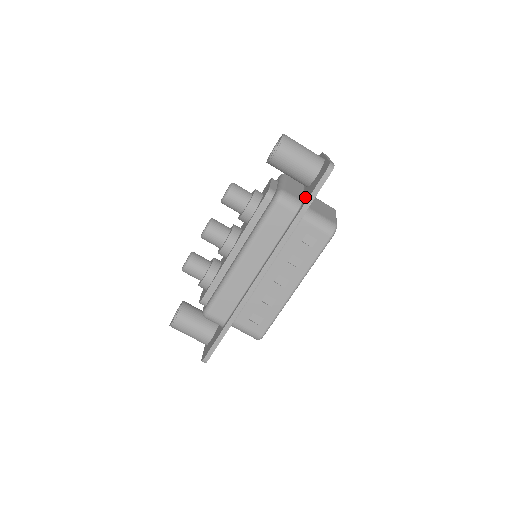
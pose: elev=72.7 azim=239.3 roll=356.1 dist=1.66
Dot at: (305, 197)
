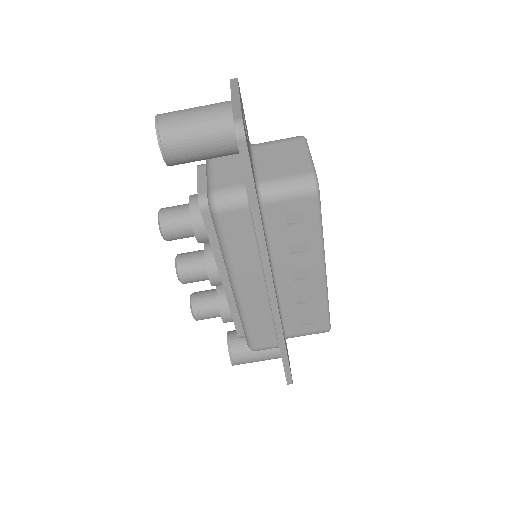
Dot at: occluded
